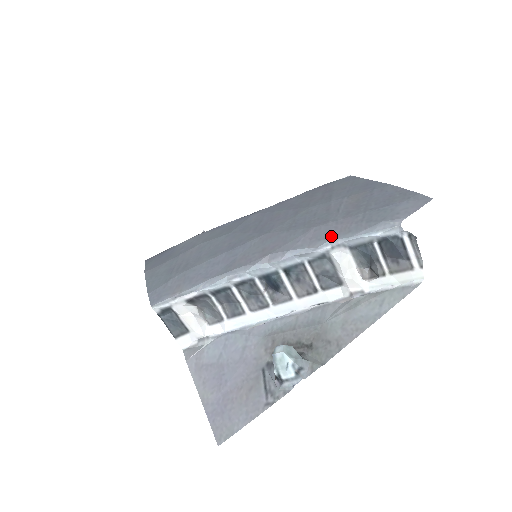
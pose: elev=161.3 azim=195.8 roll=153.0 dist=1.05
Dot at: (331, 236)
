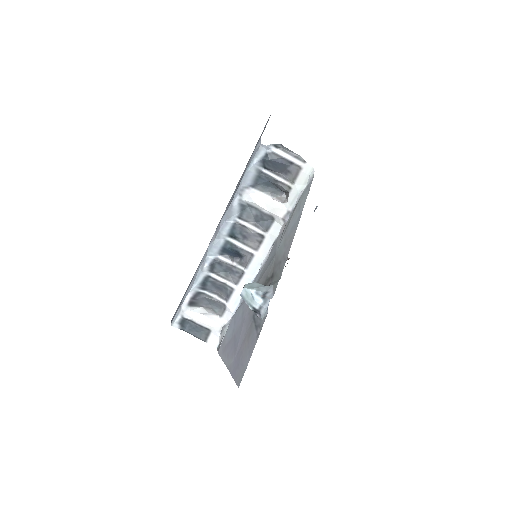
Dot at: (237, 189)
